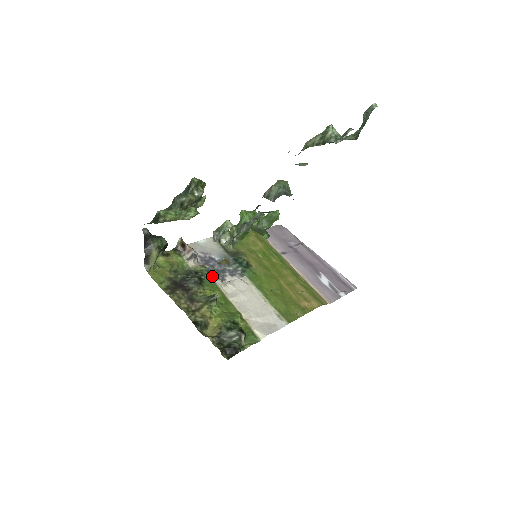
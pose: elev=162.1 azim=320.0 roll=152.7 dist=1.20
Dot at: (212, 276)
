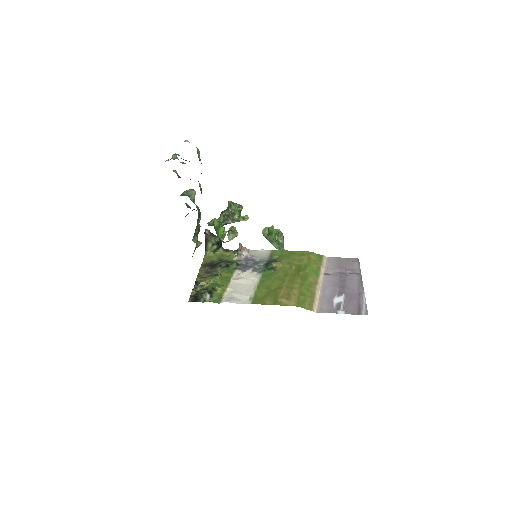
Dot at: (239, 267)
